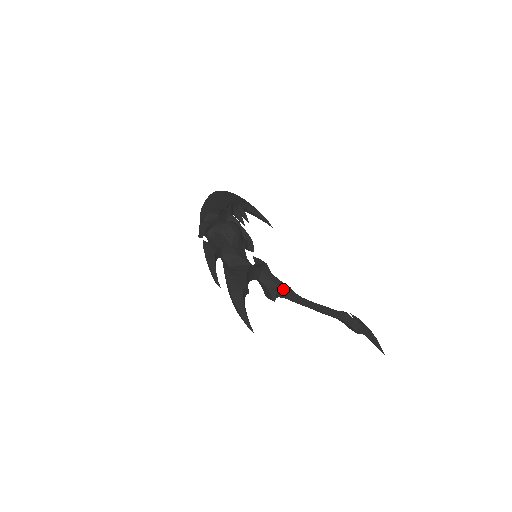
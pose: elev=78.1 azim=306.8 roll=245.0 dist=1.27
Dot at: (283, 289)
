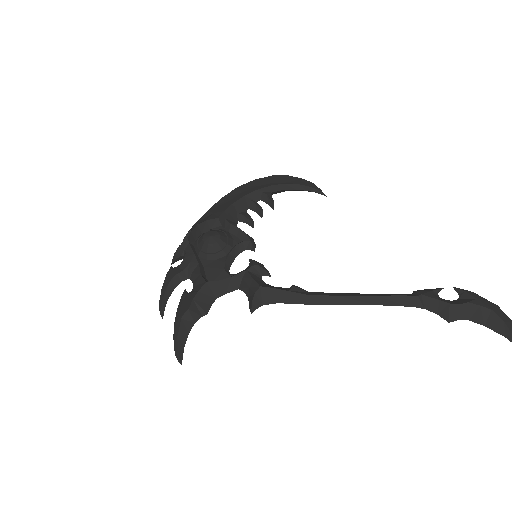
Dot at: (269, 294)
